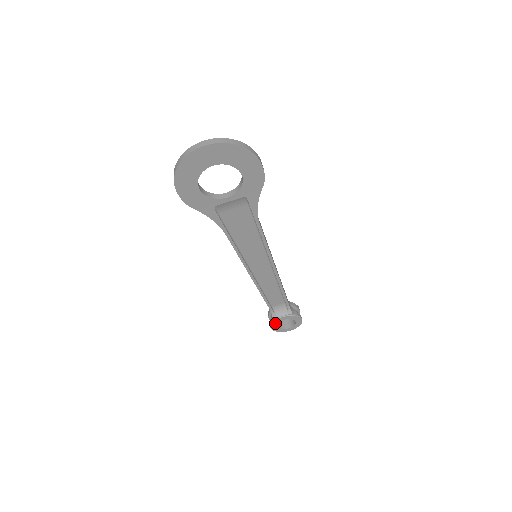
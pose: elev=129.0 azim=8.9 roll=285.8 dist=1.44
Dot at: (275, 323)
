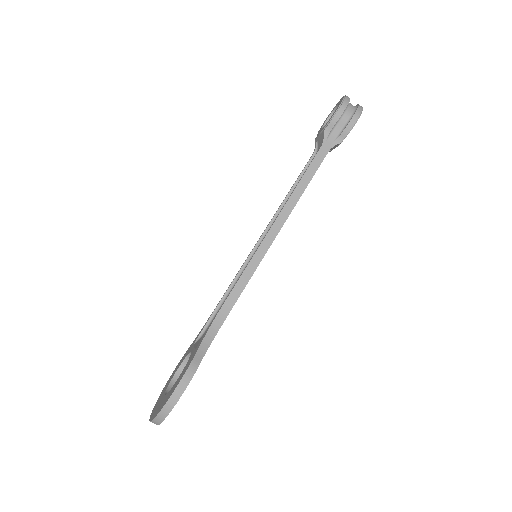
Dot at: occluded
